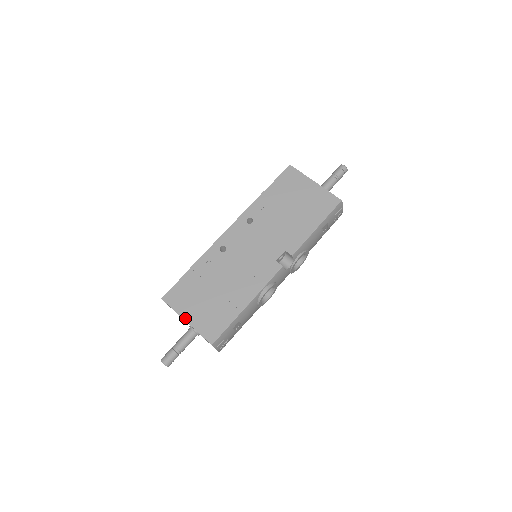
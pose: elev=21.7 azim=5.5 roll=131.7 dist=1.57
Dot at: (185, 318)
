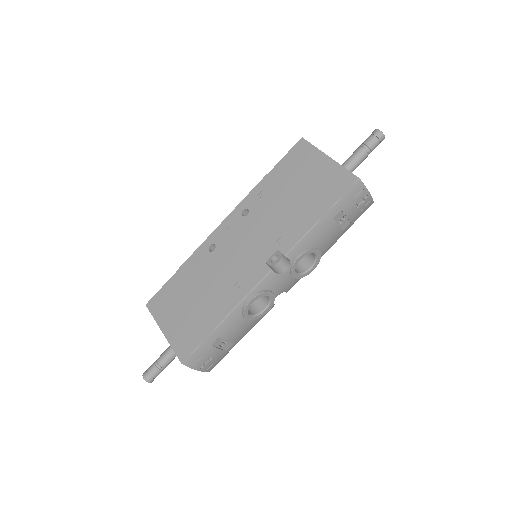
Dot at: (162, 329)
